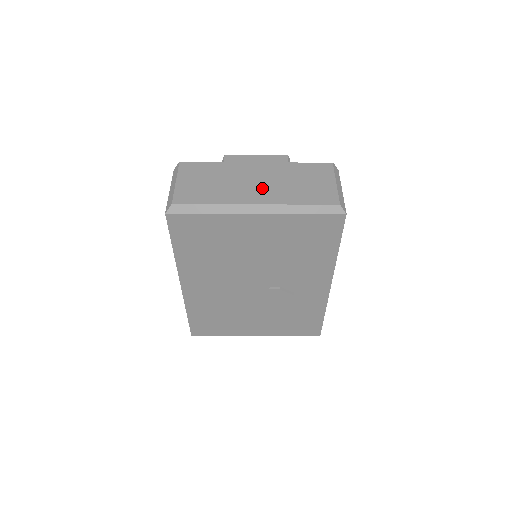
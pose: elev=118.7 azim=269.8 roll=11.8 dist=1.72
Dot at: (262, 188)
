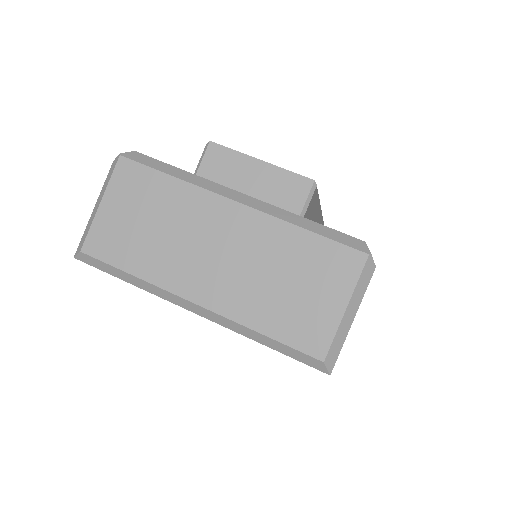
Dot at: (219, 271)
